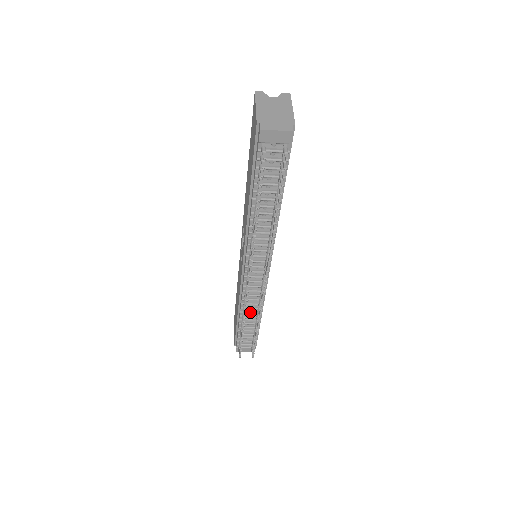
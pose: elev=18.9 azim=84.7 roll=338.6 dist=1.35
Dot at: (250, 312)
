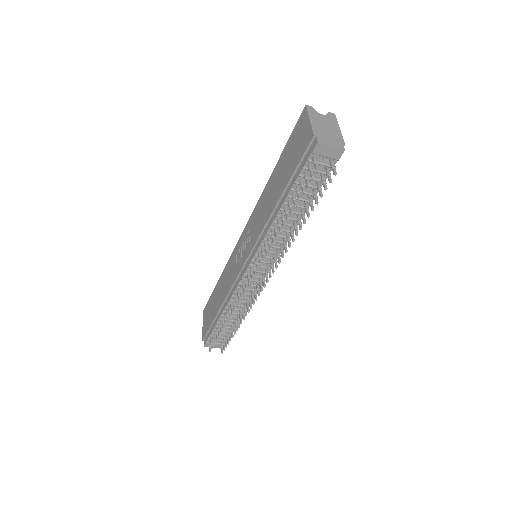
Dot at: occluded
